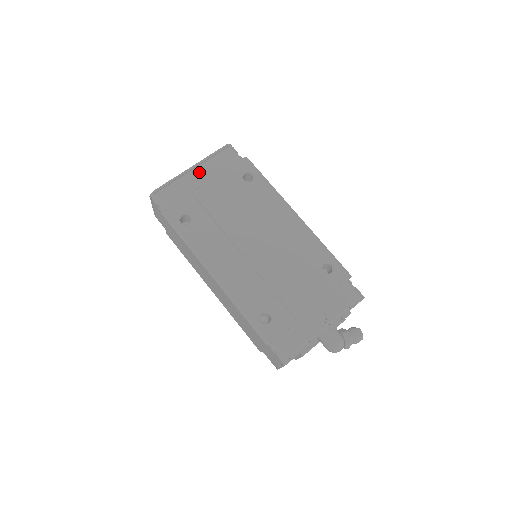
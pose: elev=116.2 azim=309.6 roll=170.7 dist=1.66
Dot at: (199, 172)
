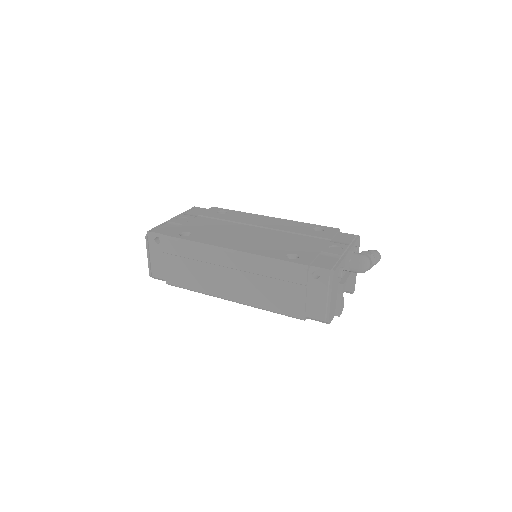
Dot at: (181, 219)
